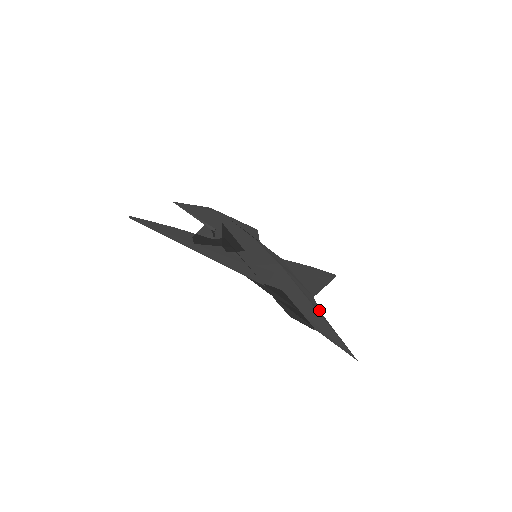
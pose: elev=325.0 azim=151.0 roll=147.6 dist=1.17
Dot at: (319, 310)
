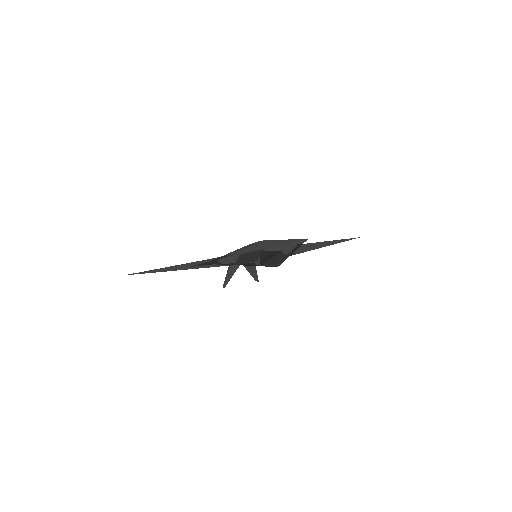
Dot at: occluded
